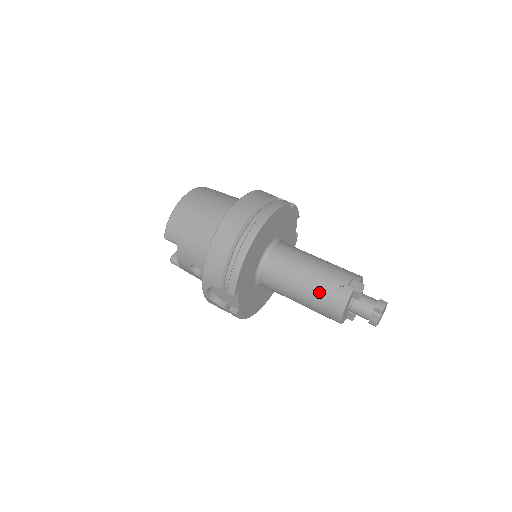
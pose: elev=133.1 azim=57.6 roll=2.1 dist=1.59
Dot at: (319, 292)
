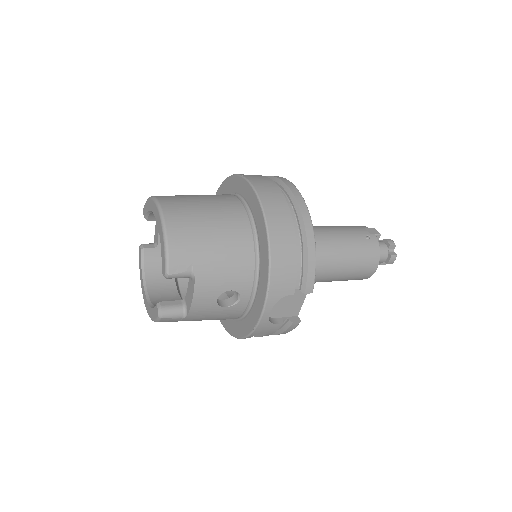
Dot at: (356, 252)
